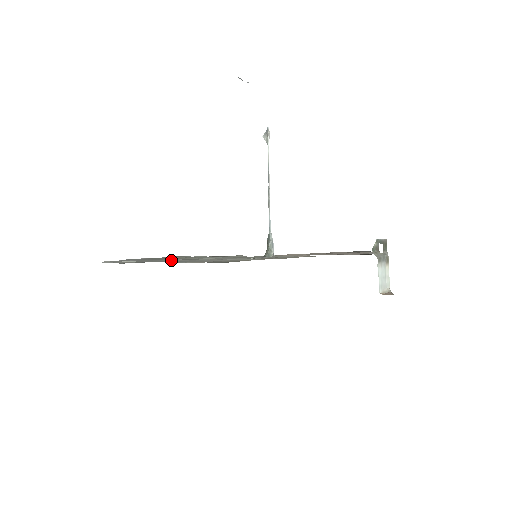
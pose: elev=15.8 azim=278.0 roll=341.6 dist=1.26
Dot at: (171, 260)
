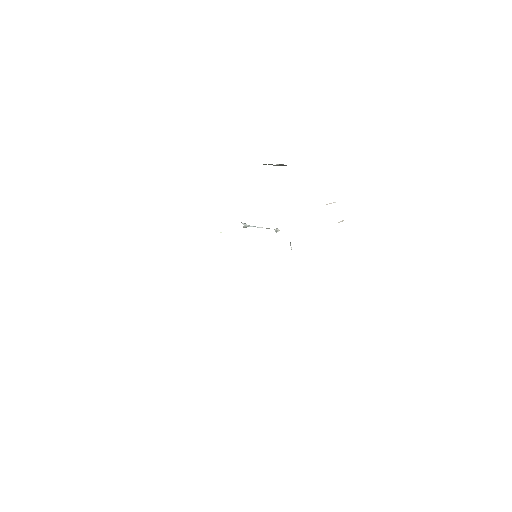
Dot at: occluded
